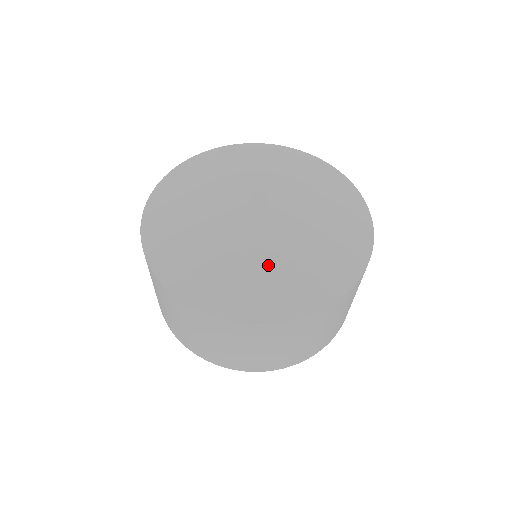
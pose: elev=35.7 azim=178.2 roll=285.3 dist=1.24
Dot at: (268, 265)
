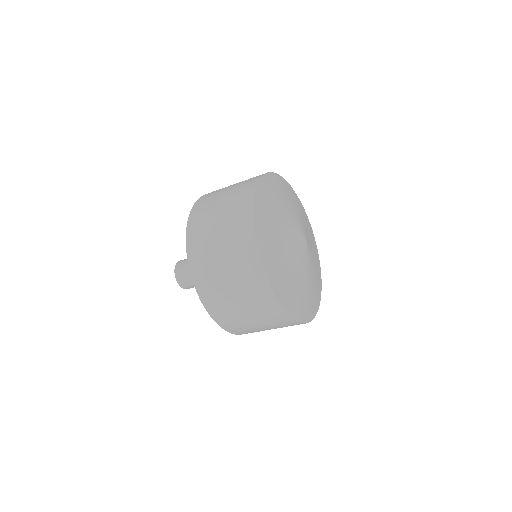
Dot at: (290, 269)
